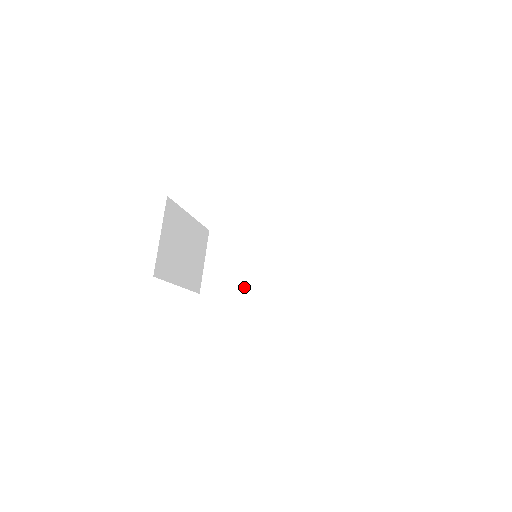
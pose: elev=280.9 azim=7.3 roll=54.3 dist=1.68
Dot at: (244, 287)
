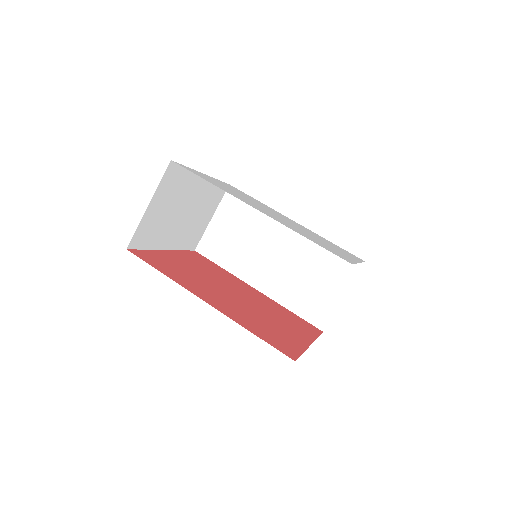
Dot at: (242, 265)
